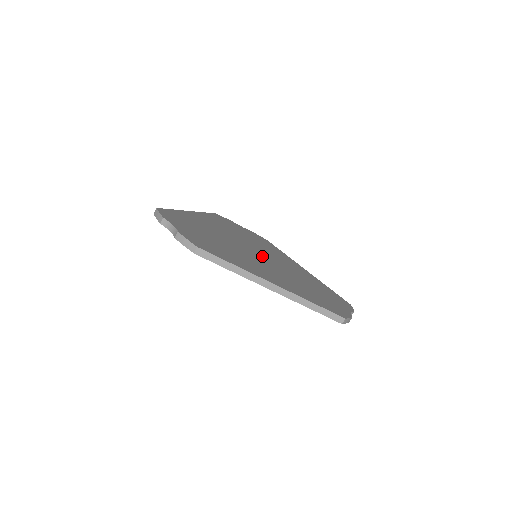
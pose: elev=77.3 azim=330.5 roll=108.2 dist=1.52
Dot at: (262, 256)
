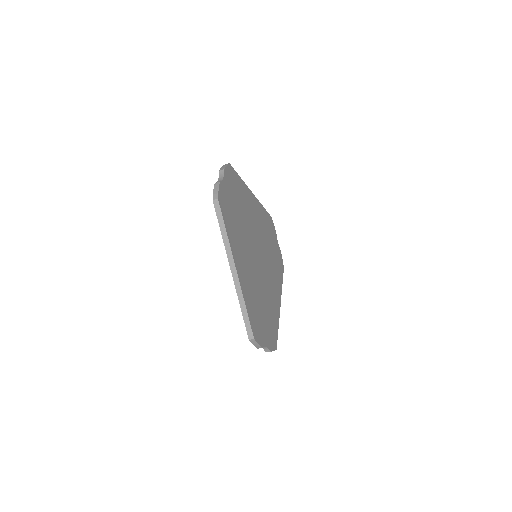
Dot at: (259, 260)
